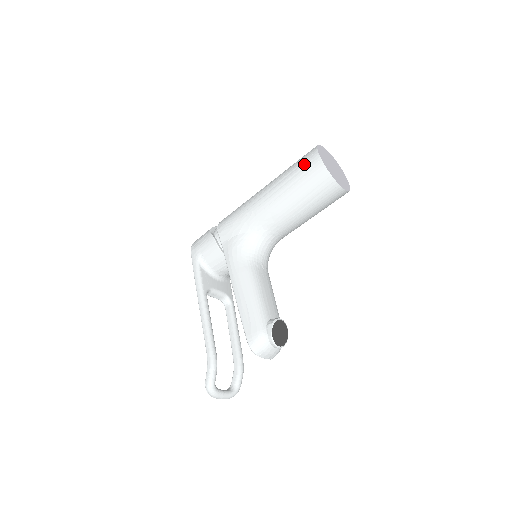
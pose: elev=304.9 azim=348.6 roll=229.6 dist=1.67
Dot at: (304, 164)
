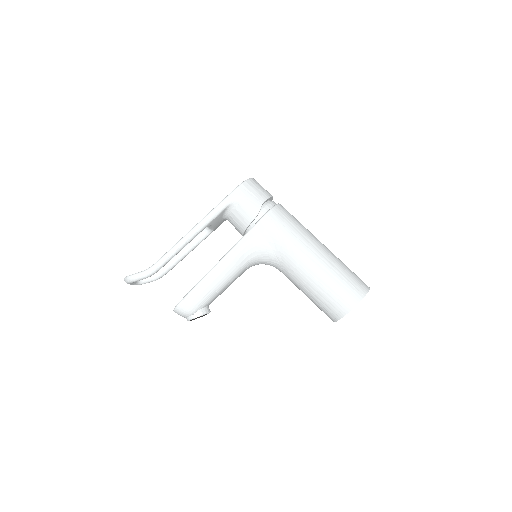
Dot at: (346, 292)
